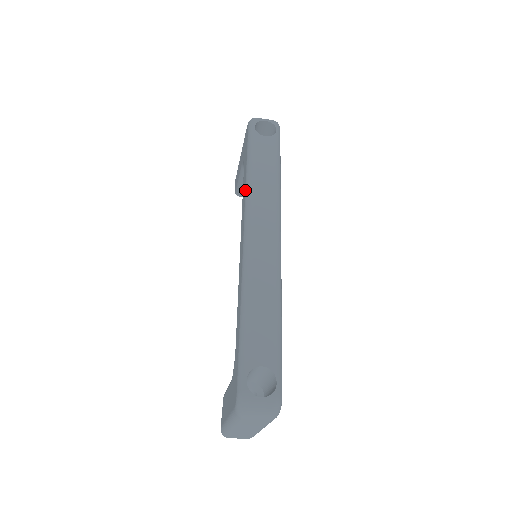
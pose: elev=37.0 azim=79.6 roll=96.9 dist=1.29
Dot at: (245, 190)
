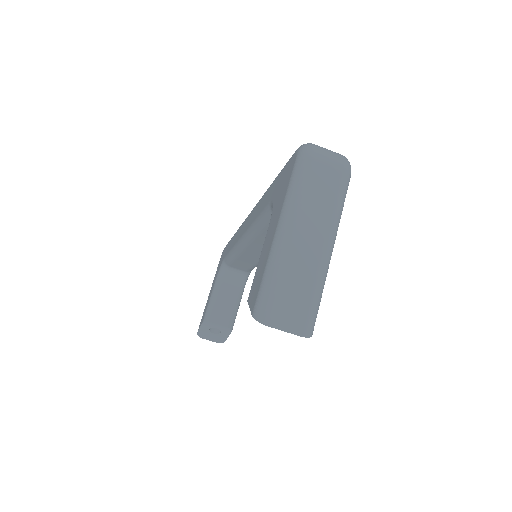
Dot at: (237, 231)
